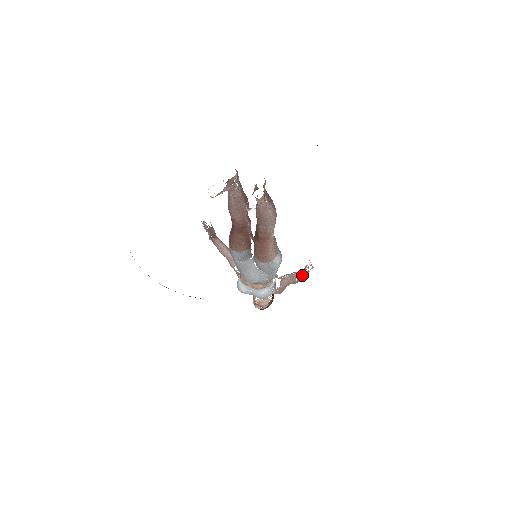
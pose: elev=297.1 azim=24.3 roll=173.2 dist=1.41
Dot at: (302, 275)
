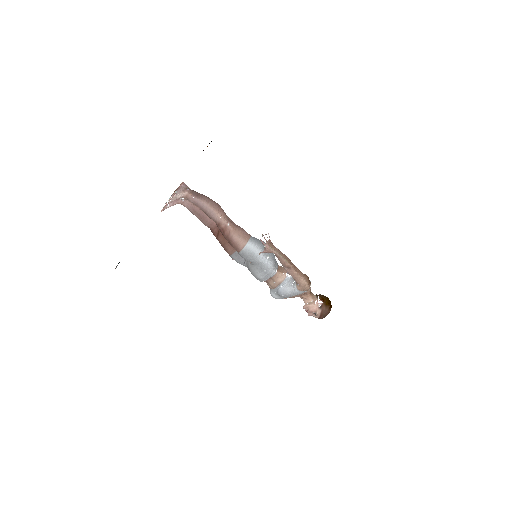
Dot at: (265, 248)
